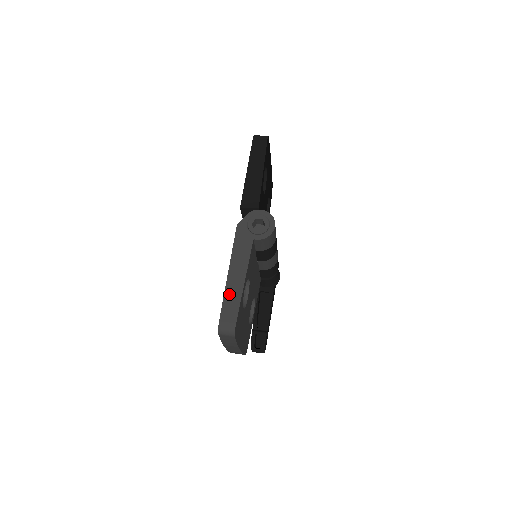
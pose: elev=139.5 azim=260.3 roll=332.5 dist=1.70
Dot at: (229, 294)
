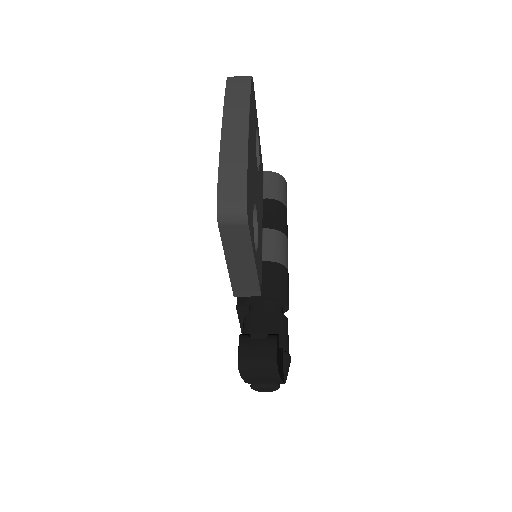
Dot at: occluded
